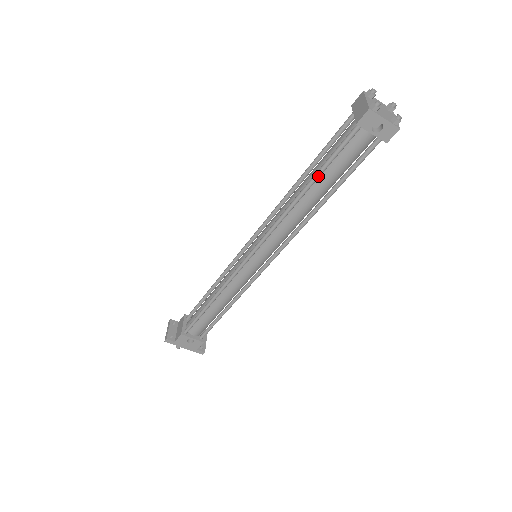
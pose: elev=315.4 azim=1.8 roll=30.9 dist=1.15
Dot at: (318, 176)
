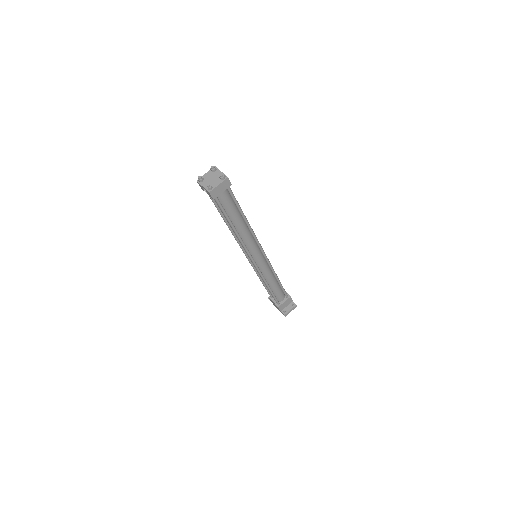
Dot at: (220, 213)
